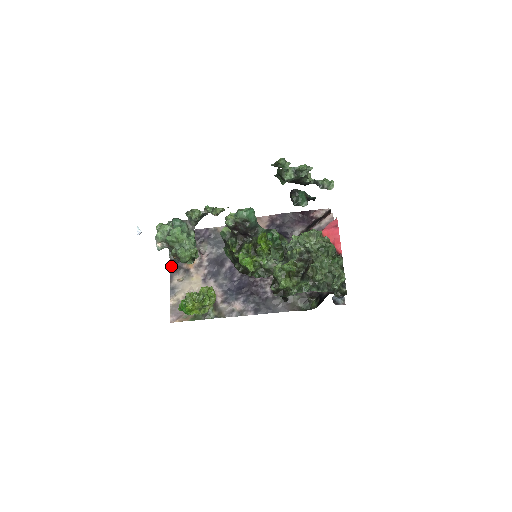
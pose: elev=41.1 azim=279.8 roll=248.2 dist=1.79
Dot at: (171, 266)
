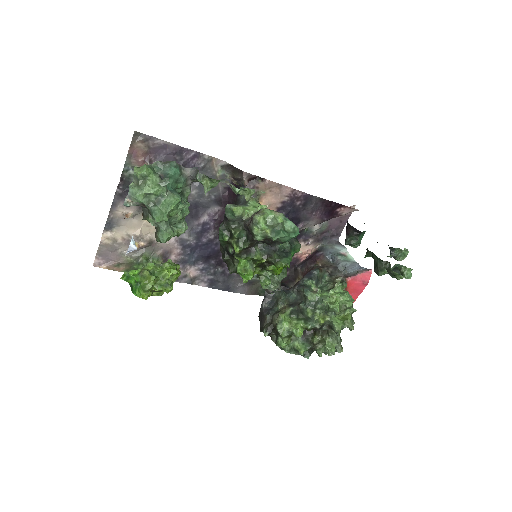
Dot at: (119, 189)
